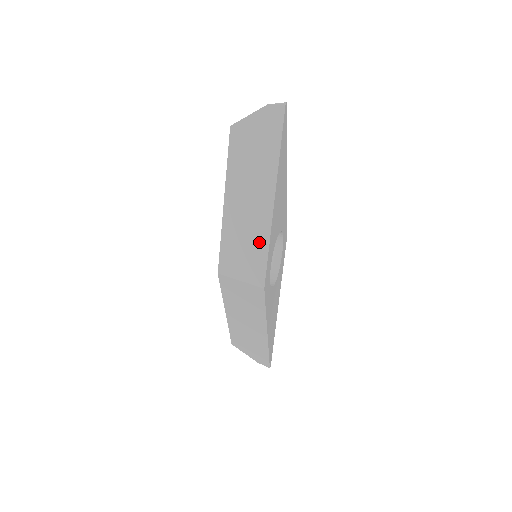
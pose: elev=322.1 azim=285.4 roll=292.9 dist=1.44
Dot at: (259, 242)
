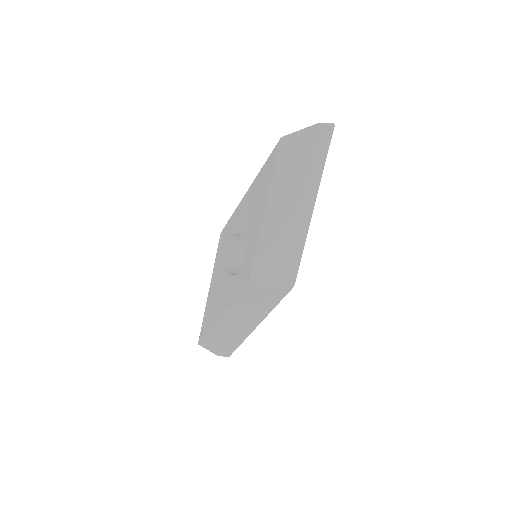
Dot at: (295, 246)
